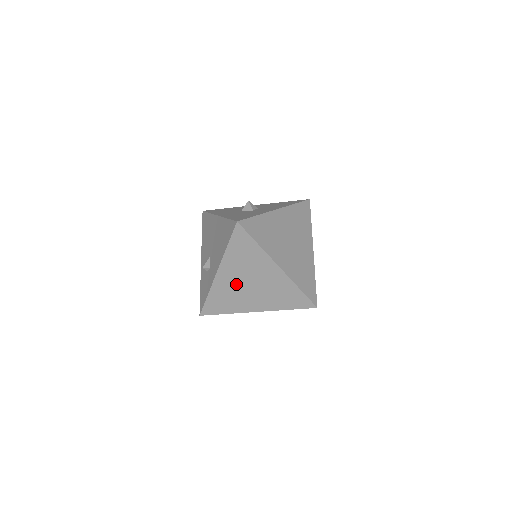
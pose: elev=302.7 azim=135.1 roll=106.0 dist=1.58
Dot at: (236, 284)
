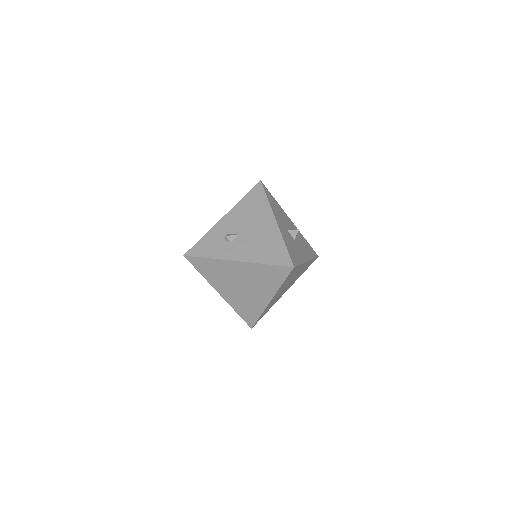
Dot at: (235, 276)
